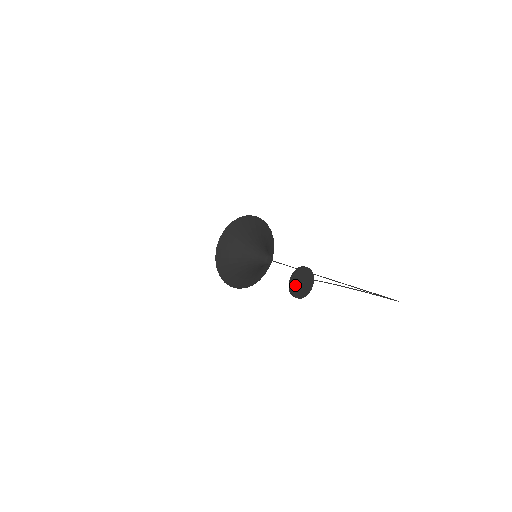
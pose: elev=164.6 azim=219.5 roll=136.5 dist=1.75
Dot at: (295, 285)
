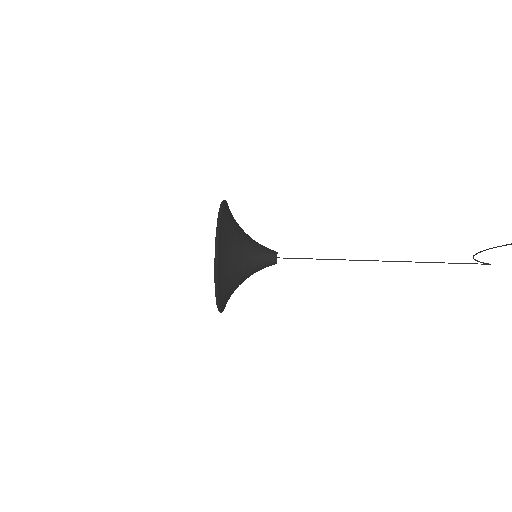
Dot at: out of frame
